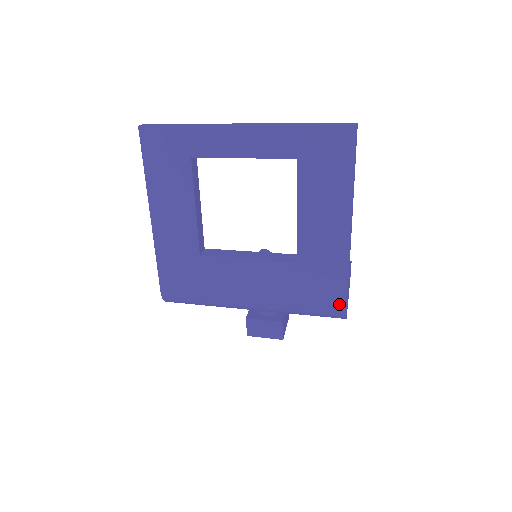
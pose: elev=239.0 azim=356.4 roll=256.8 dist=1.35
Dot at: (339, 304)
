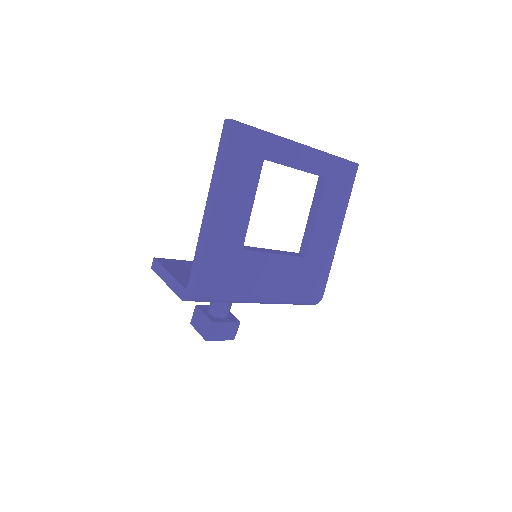
Dot at: (321, 291)
